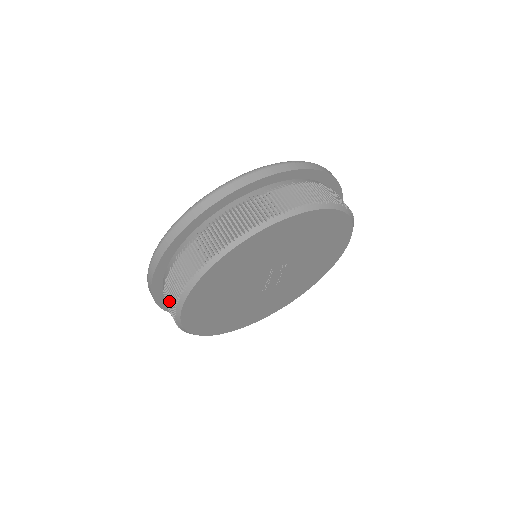
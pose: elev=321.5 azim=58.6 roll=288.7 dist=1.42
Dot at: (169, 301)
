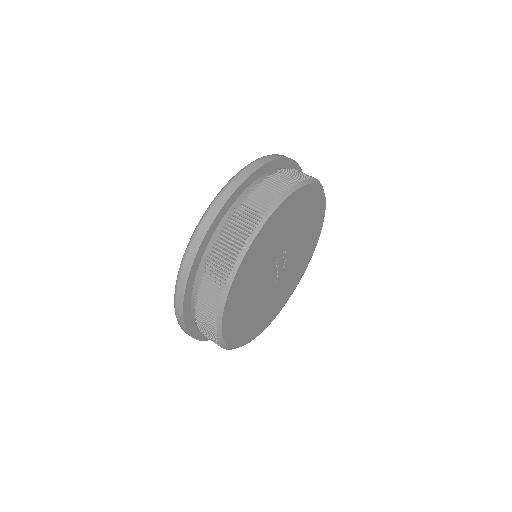
Dot at: (207, 331)
